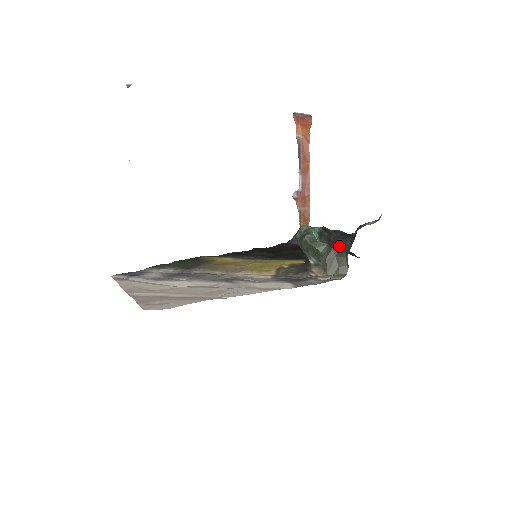
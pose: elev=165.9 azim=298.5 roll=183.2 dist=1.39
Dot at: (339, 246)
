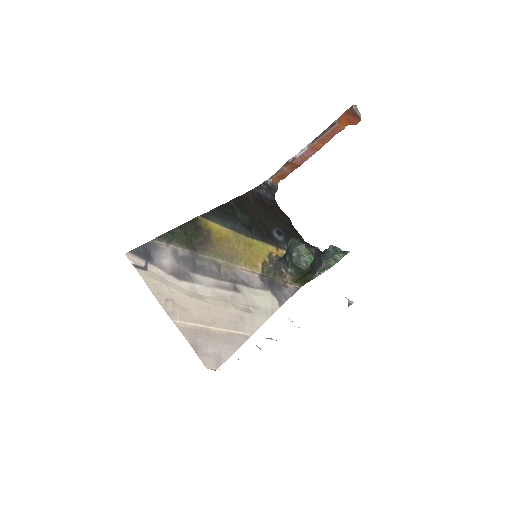
Dot at: (314, 268)
